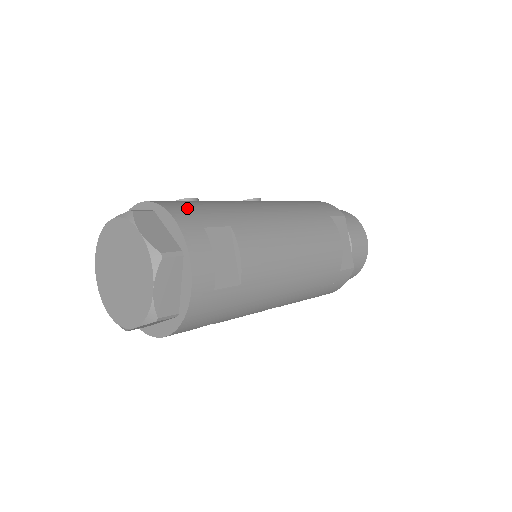
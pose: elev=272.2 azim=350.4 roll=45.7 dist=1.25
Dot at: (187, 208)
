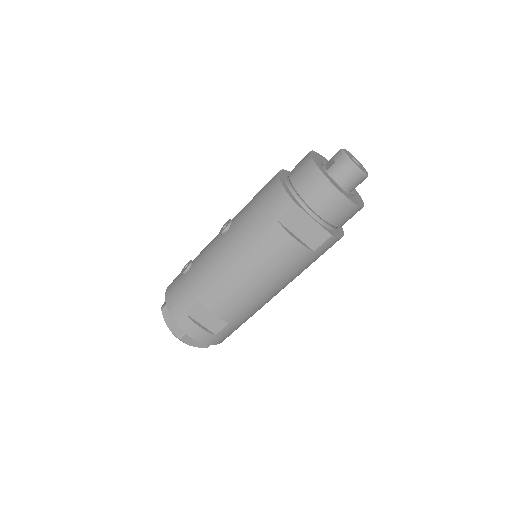
Dot at: (177, 300)
